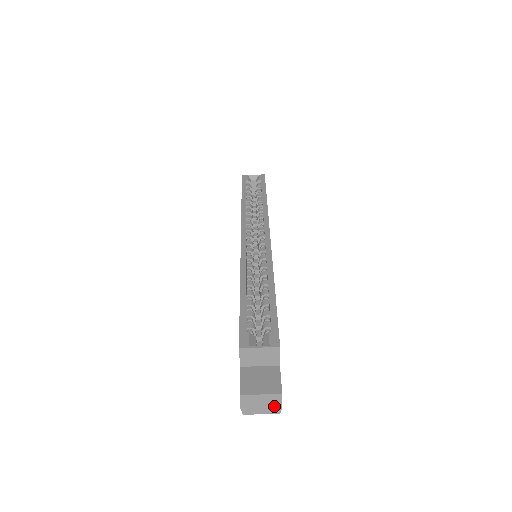
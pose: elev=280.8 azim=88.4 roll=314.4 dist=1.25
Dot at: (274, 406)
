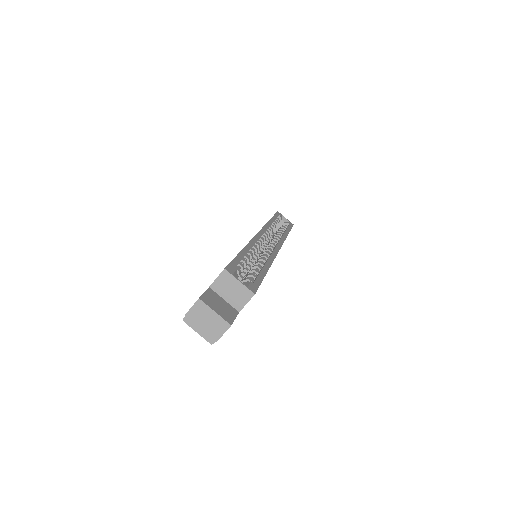
Dot at: (214, 333)
